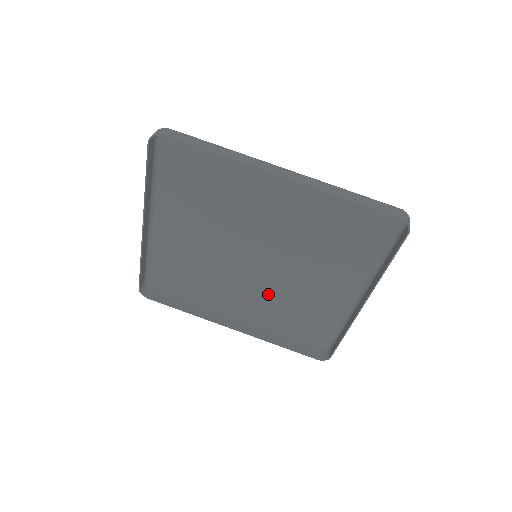
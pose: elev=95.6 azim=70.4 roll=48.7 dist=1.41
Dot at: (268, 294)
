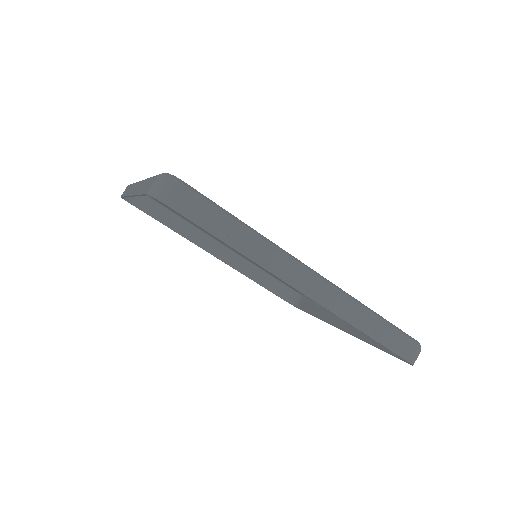
Dot at: occluded
